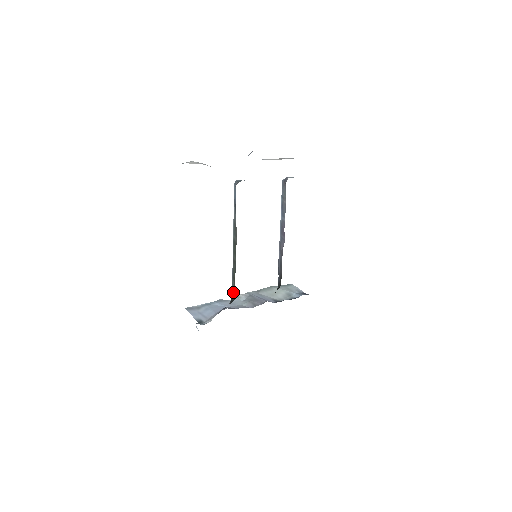
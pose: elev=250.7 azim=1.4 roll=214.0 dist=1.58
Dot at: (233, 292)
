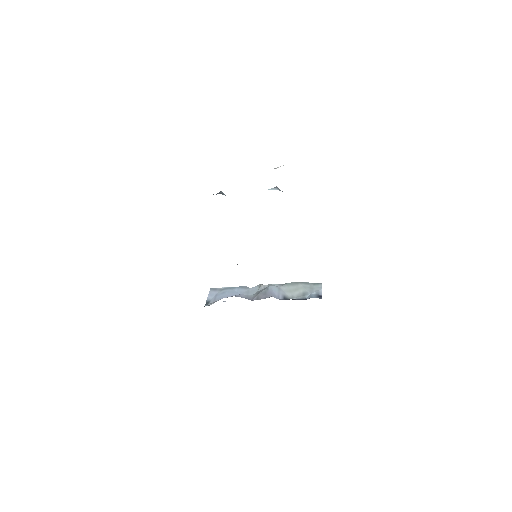
Dot at: occluded
